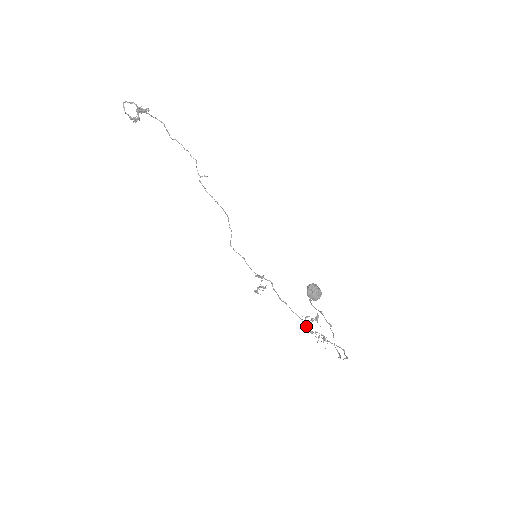
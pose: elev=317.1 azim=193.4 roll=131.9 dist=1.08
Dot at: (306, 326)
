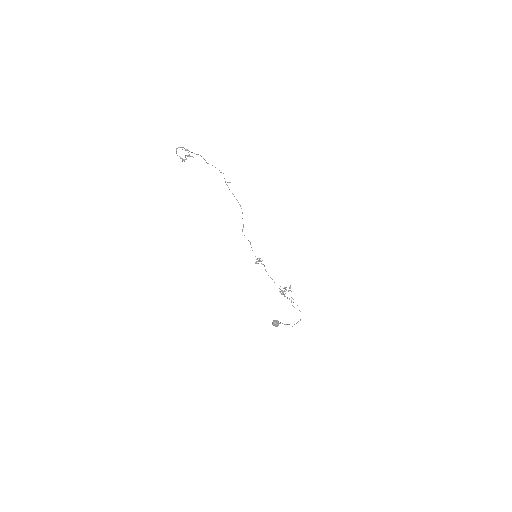
Dot at: occluded
